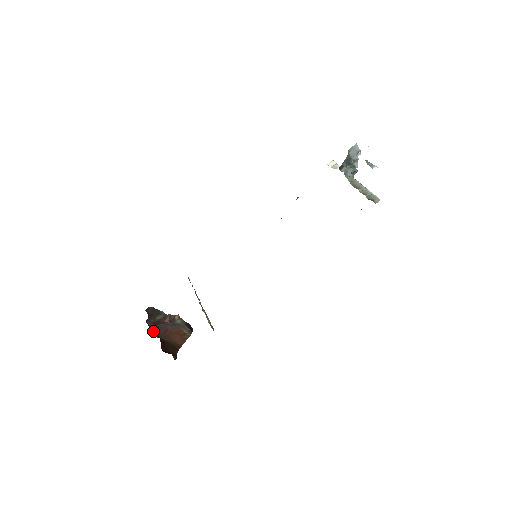
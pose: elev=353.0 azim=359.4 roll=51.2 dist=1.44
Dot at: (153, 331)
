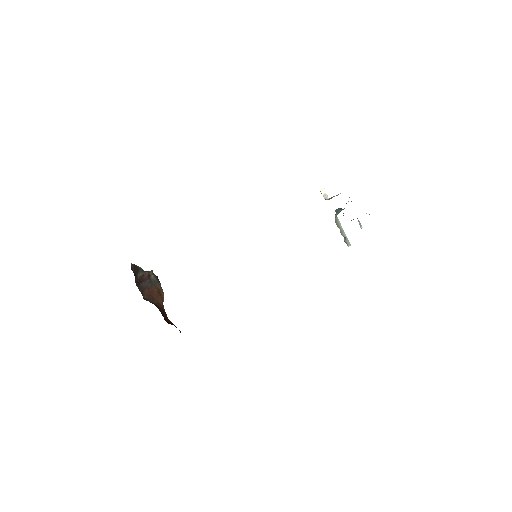
Dot at: (141, 293)
